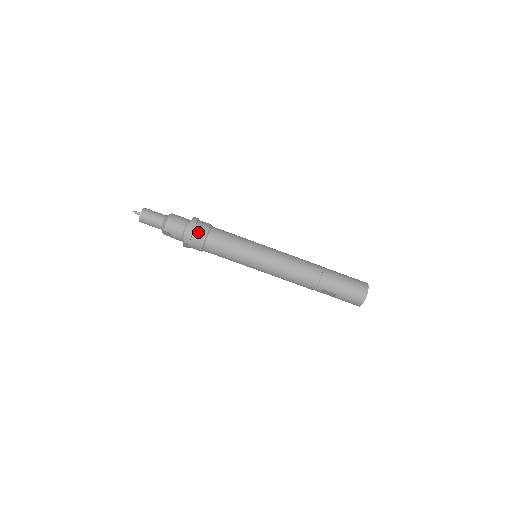
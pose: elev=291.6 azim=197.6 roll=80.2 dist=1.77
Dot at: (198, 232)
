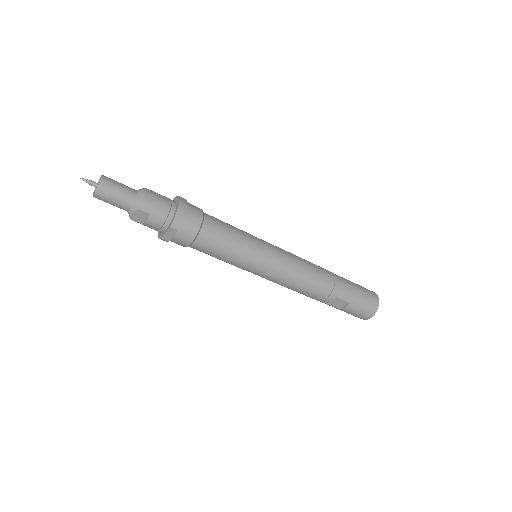
Dot at: (191, 213)
